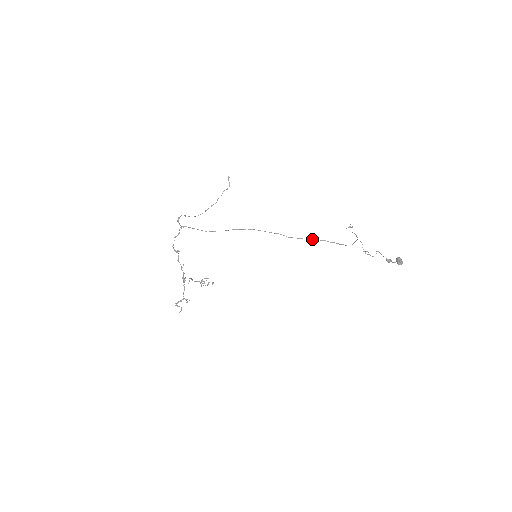
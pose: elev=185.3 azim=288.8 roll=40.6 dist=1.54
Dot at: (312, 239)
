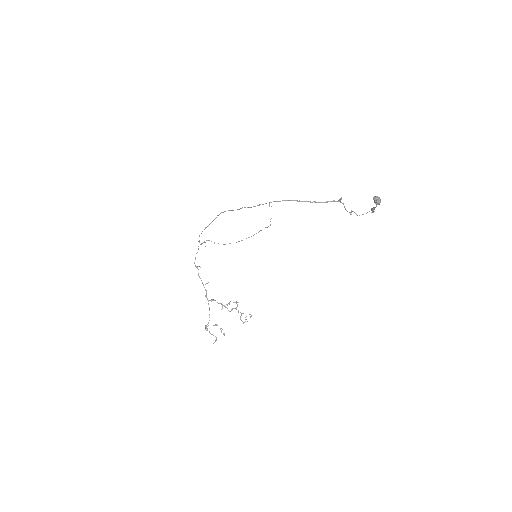
Dot at: (270, 202)
